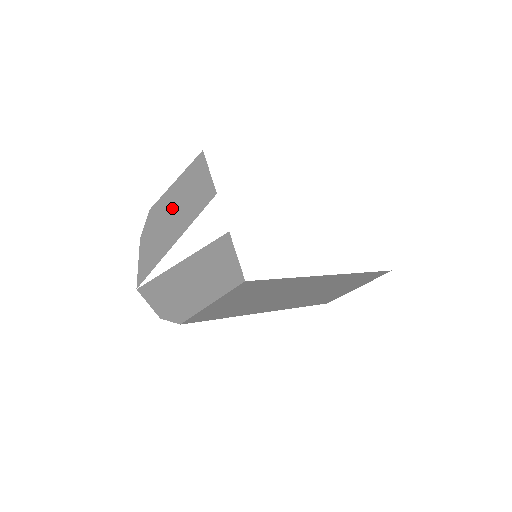
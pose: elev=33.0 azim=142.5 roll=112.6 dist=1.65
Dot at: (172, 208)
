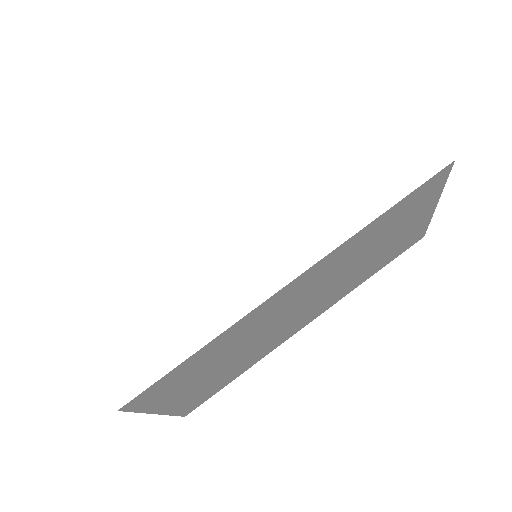
Dot at: occluded
